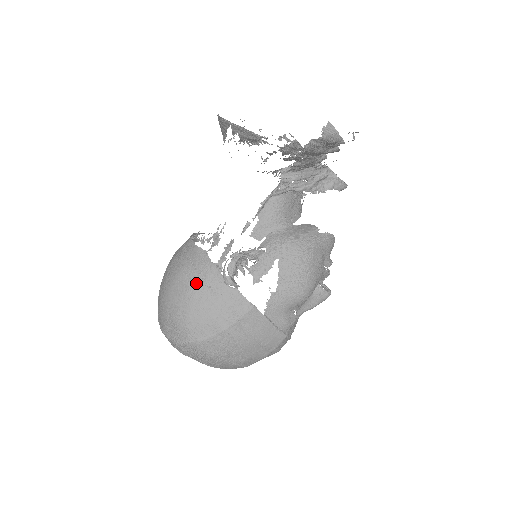
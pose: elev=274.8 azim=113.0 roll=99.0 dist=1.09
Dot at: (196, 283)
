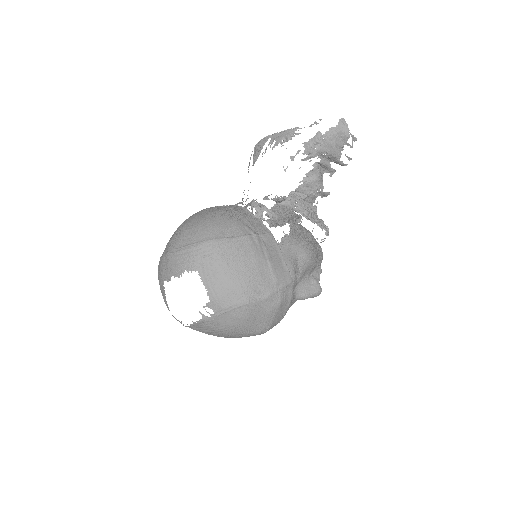
Dot at: (224, 208)
